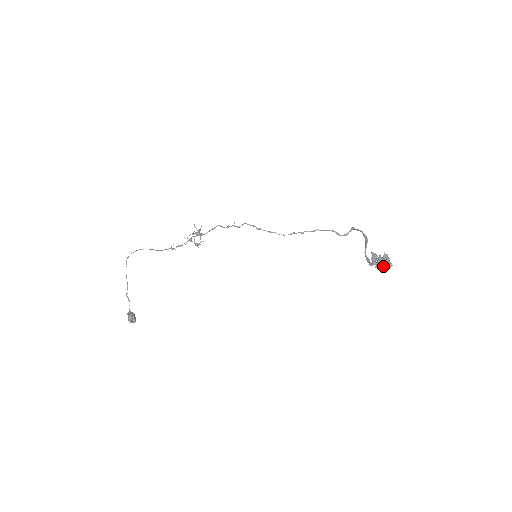
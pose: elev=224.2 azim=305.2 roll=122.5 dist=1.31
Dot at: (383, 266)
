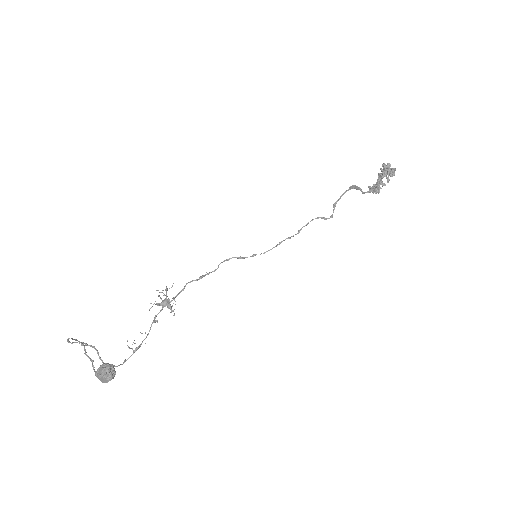
Dot at: (389, 172)
